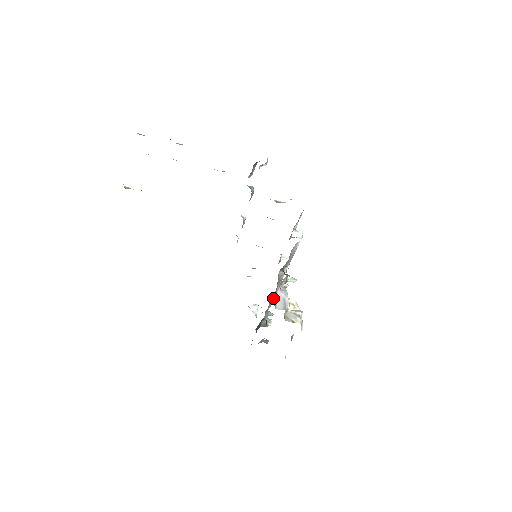
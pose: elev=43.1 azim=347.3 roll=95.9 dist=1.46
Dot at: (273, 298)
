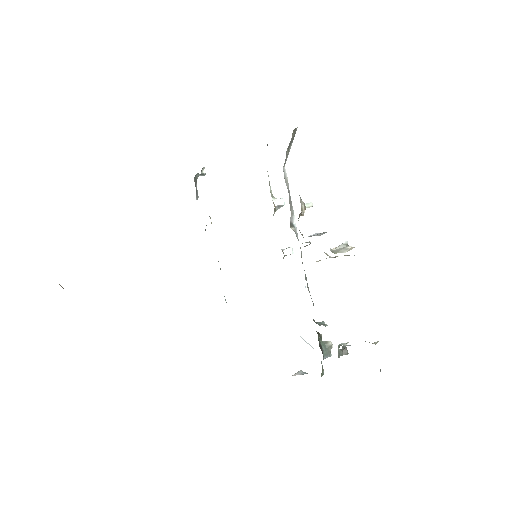
Dot at: (308, 288)
